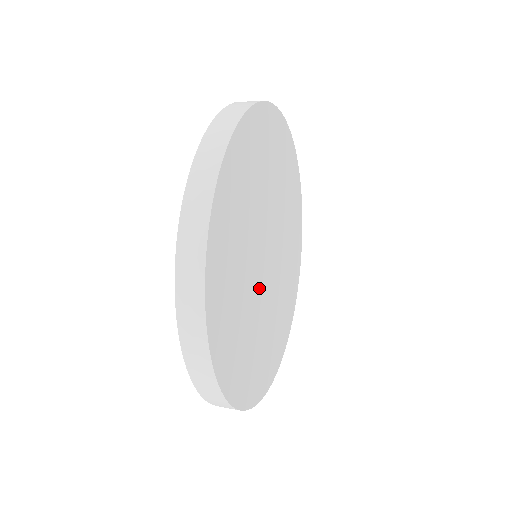
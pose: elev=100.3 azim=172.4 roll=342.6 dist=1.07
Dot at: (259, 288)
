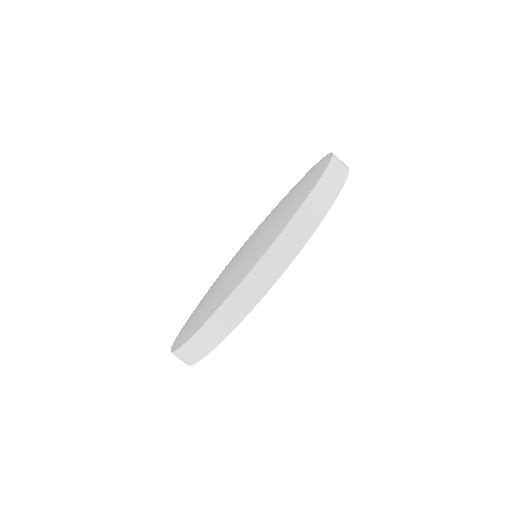
Dot at: occluded
